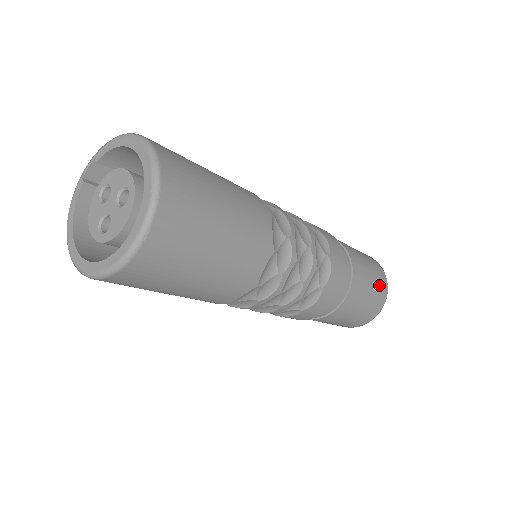
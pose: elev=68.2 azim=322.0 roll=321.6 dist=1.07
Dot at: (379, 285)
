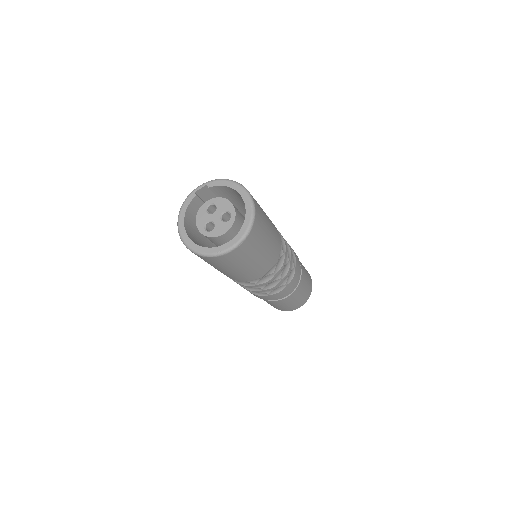
Dot at: (309, 289)
